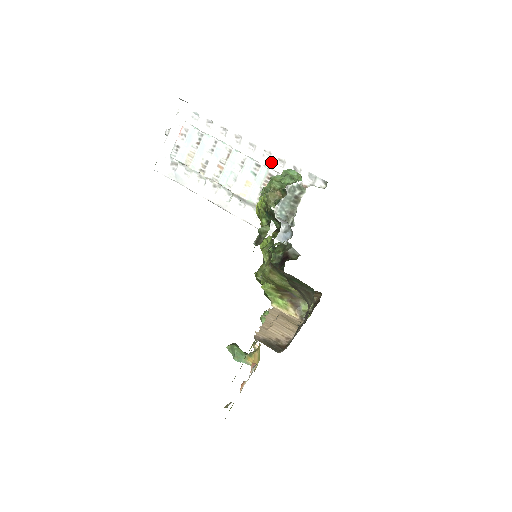
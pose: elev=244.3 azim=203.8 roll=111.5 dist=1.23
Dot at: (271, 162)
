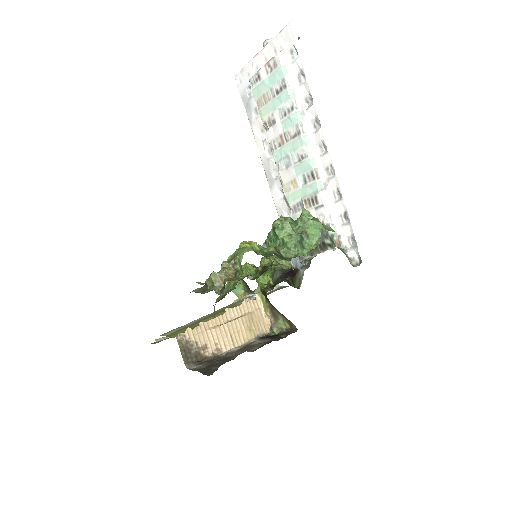
Dot at: (328, 185)
